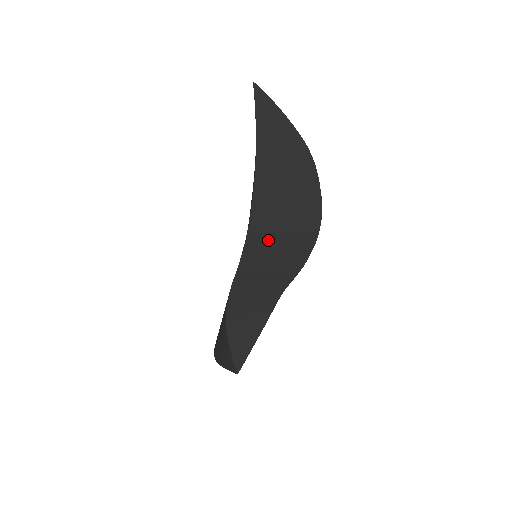
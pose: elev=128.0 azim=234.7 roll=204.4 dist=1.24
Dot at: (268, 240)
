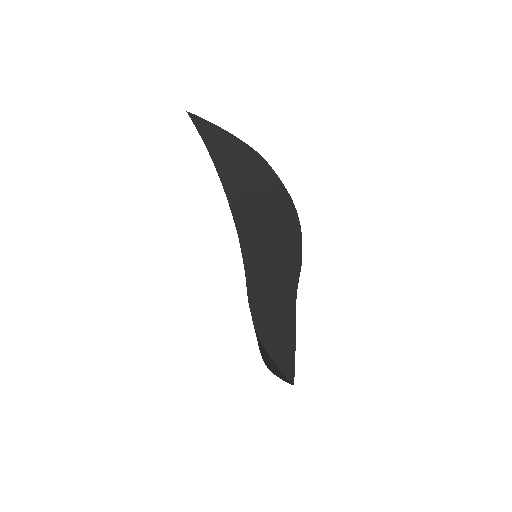
Dot at: (260, 241)
